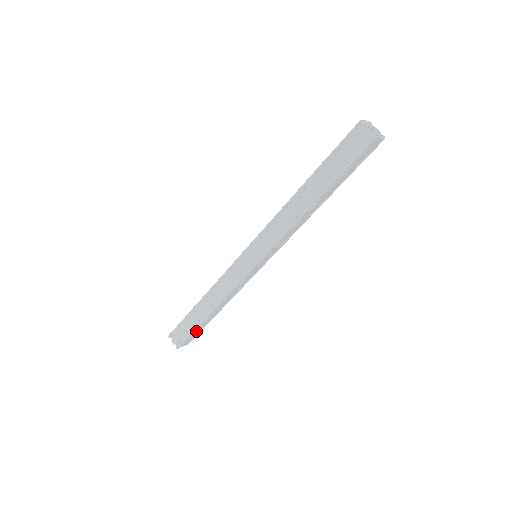
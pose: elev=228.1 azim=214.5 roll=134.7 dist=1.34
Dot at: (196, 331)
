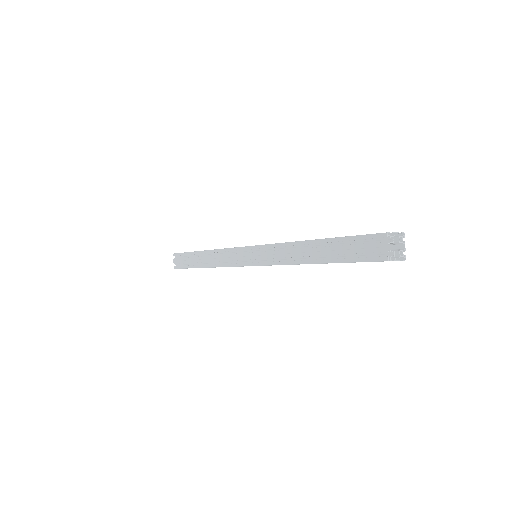
Dot at: occluded
